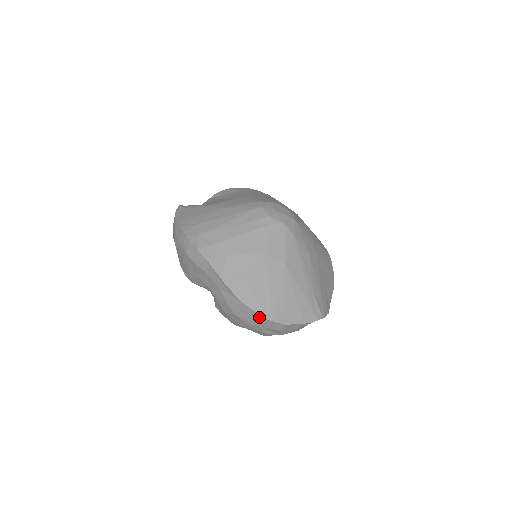
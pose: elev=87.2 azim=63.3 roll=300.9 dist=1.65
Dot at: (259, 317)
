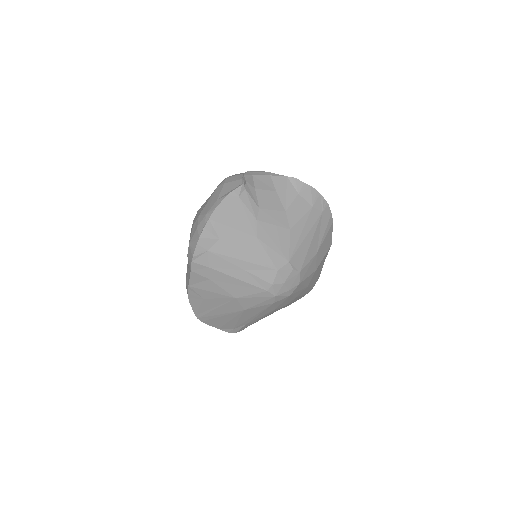
Dot at: occluded
